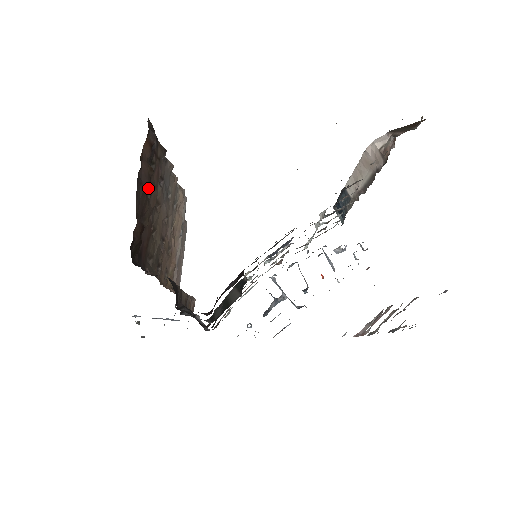
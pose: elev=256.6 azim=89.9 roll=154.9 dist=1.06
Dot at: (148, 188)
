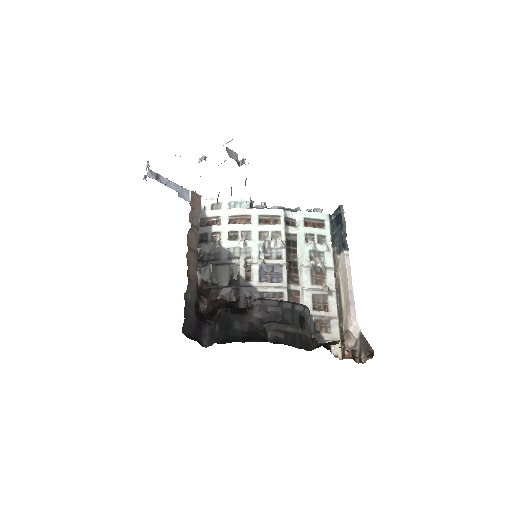
Dot at: occluded
